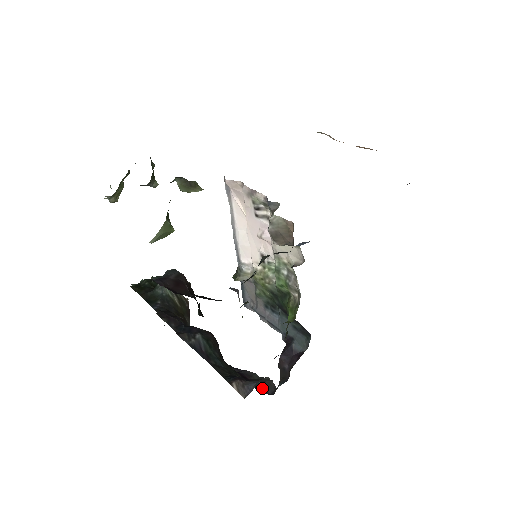
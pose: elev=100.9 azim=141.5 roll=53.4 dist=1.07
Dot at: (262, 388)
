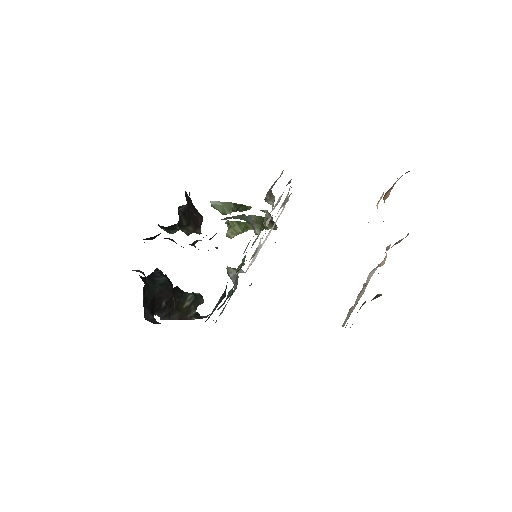
Dot at: (147, 313)
